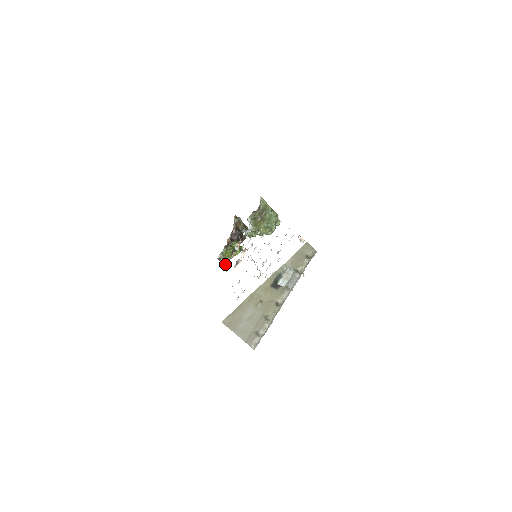
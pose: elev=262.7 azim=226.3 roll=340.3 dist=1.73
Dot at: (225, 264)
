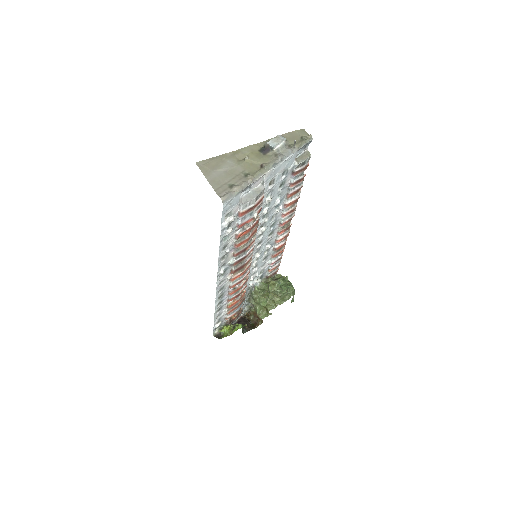
Dot at: (220, 338)
